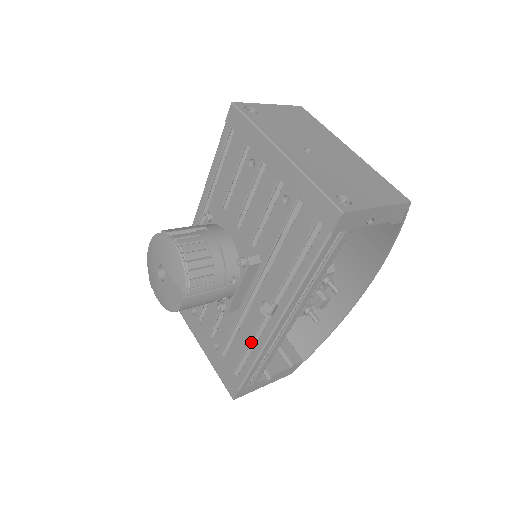
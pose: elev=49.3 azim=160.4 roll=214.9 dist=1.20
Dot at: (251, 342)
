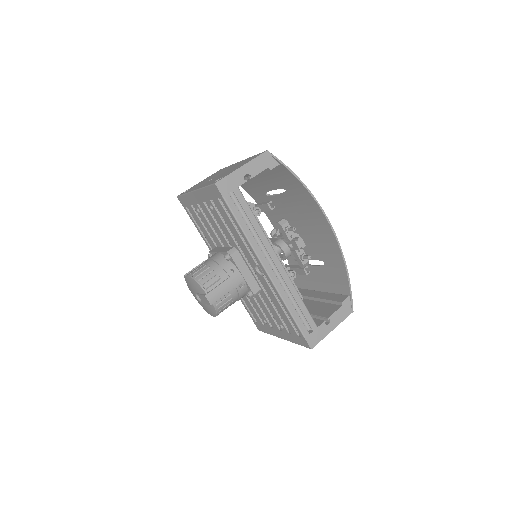
Dot at: occluded
